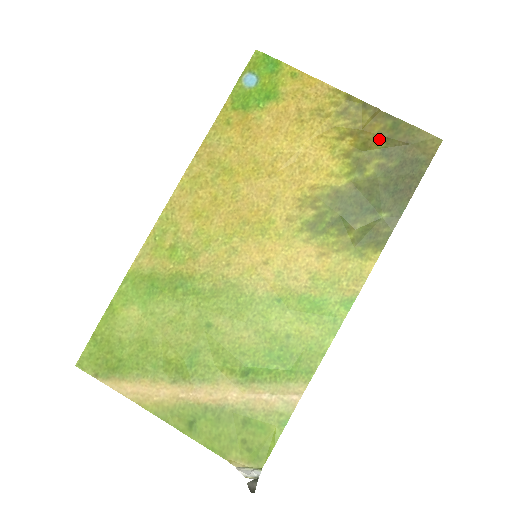
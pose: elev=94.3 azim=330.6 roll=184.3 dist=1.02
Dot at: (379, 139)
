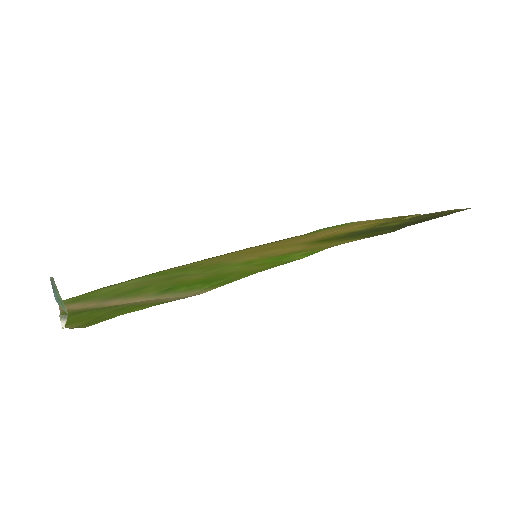
Dot at: occluded
